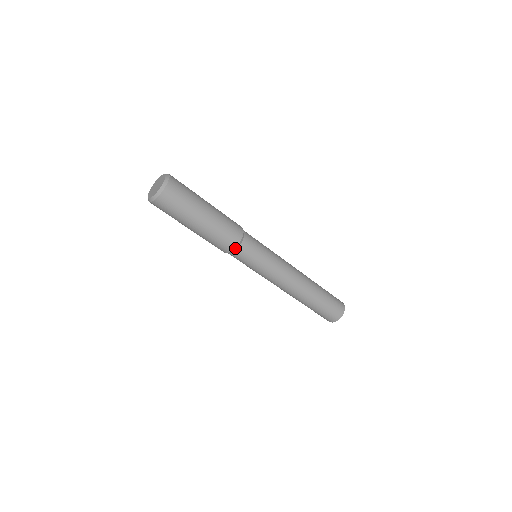
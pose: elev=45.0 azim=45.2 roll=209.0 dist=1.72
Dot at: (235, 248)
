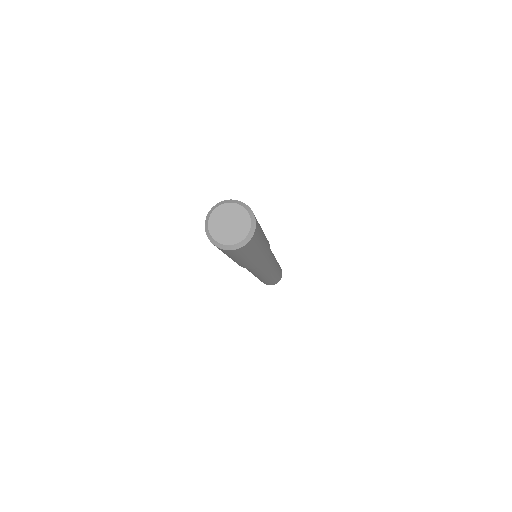
Dot at: occluded
